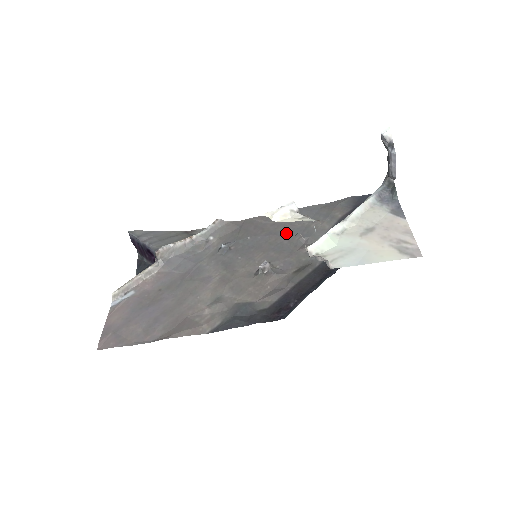
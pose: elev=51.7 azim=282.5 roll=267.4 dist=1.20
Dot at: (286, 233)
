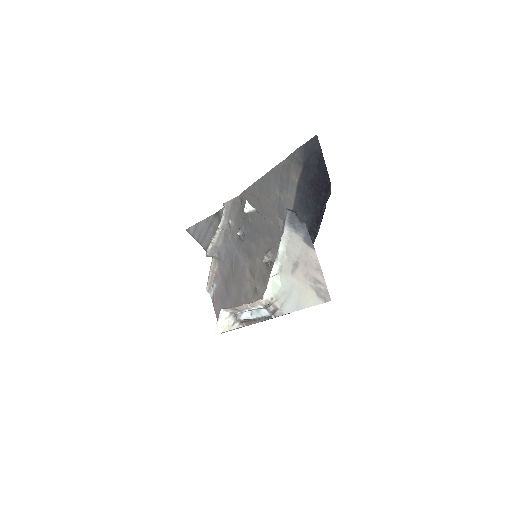
Dot at: (269, 211)
